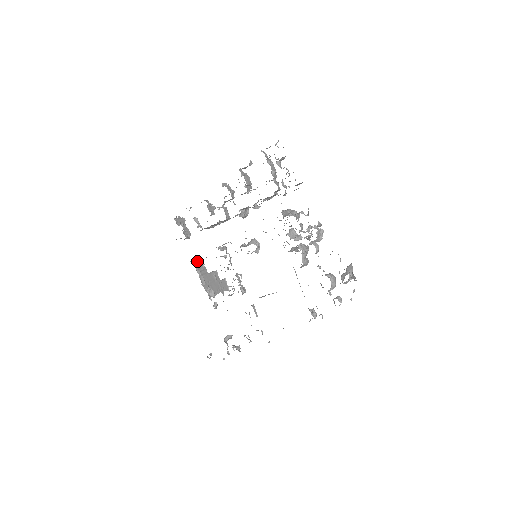
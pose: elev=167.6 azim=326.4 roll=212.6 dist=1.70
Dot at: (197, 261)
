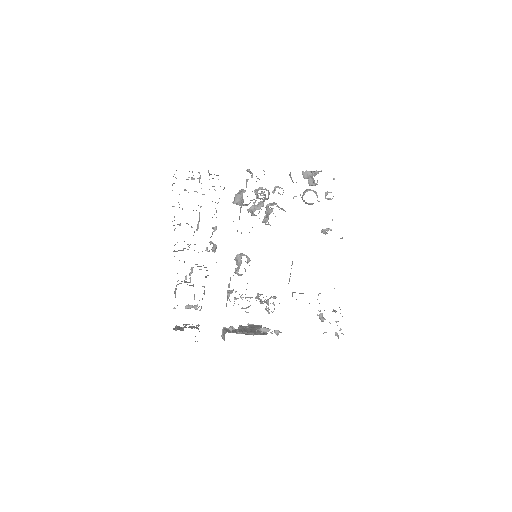
Dot at: (227, 331)
